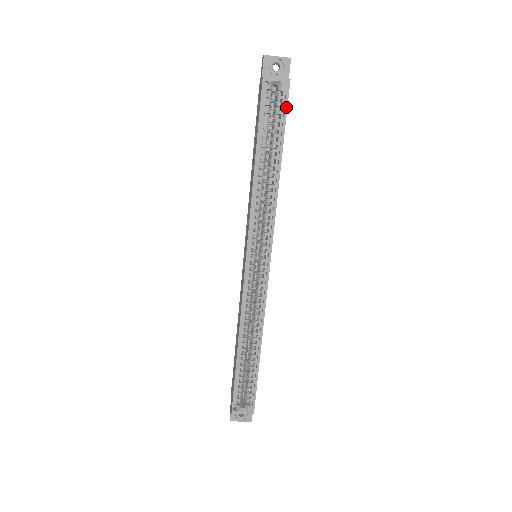
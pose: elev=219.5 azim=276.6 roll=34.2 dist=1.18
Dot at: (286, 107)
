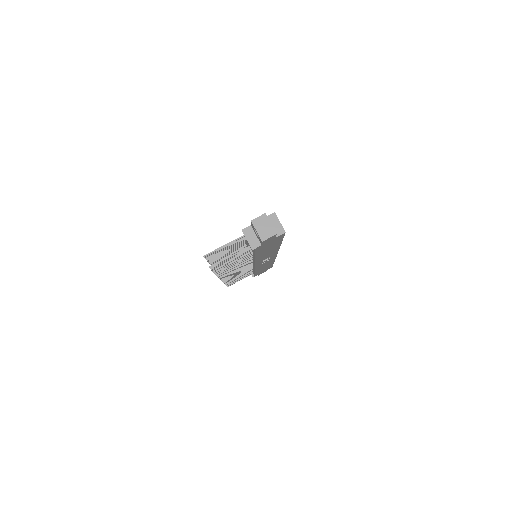
Dot at: occluded
